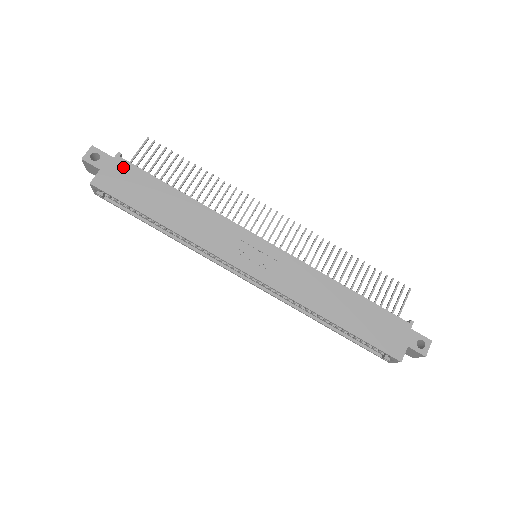
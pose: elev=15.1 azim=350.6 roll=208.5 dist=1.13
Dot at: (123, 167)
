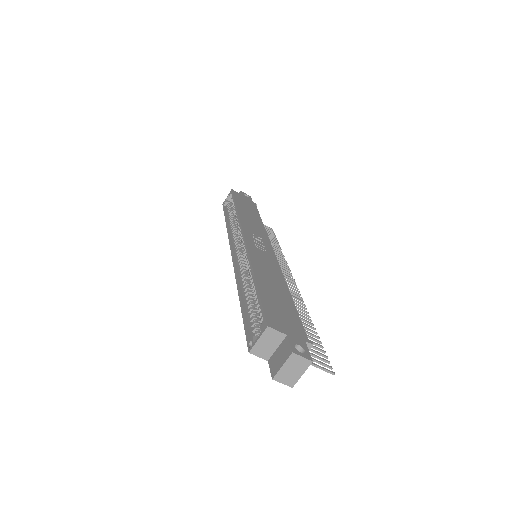
Dot at: (252, 203)
